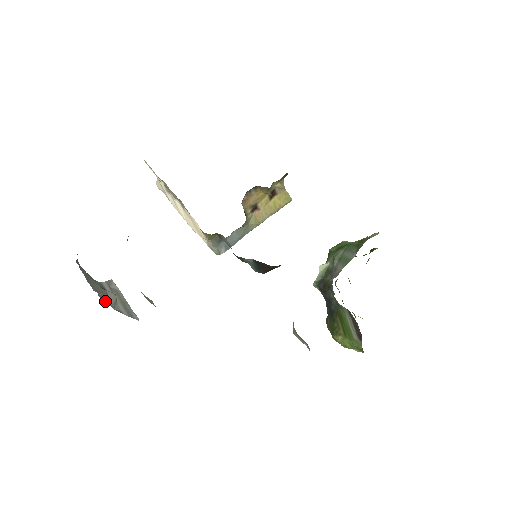
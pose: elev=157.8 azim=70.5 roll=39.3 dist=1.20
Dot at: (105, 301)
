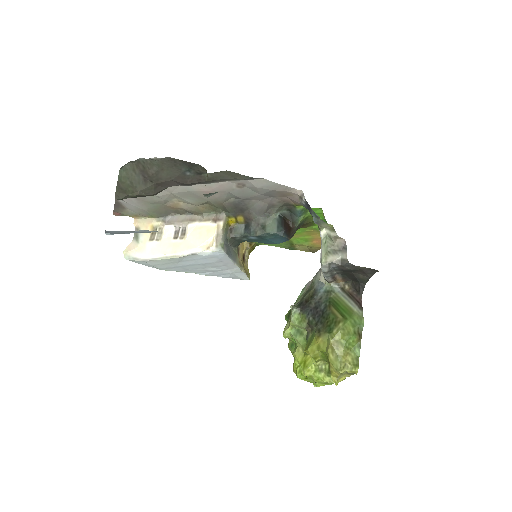
Dot at: occluded
